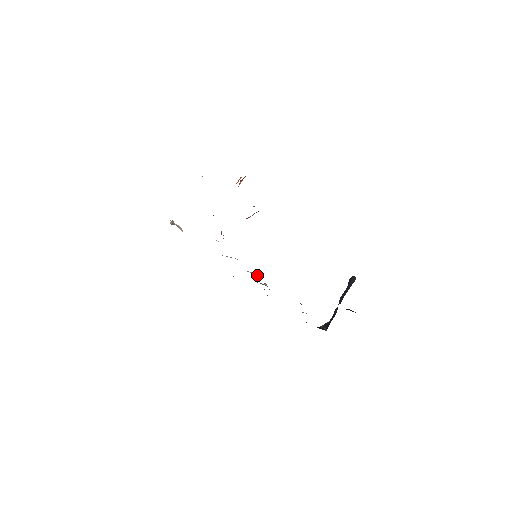
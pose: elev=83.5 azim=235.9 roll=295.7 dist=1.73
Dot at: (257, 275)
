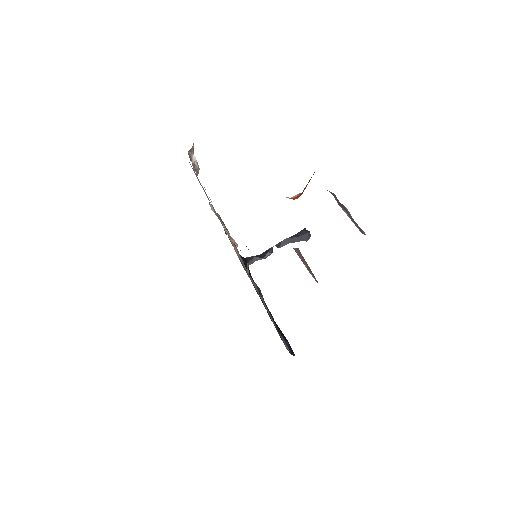
Dot at: occluded
